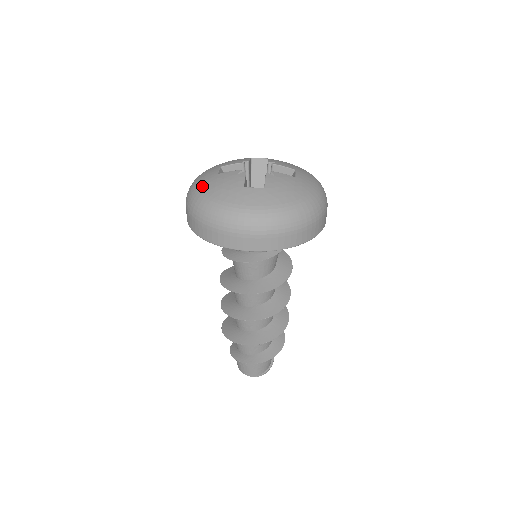
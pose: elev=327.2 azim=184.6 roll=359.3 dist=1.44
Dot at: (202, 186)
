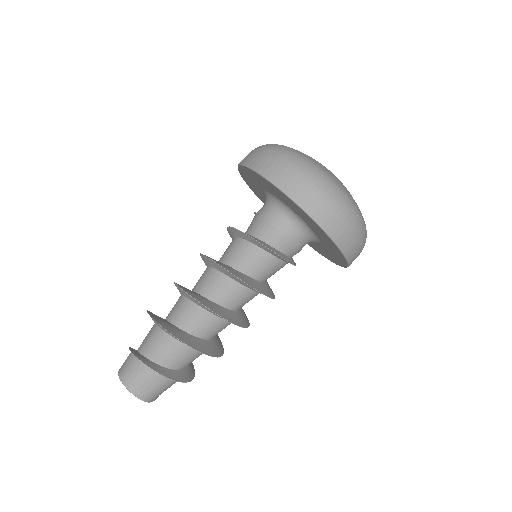
Dot at: (316, 163)
